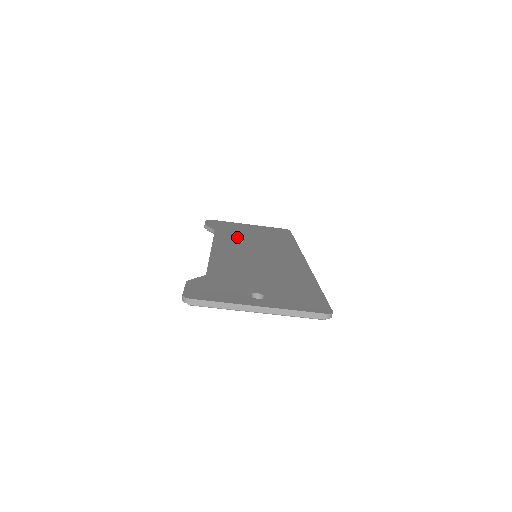
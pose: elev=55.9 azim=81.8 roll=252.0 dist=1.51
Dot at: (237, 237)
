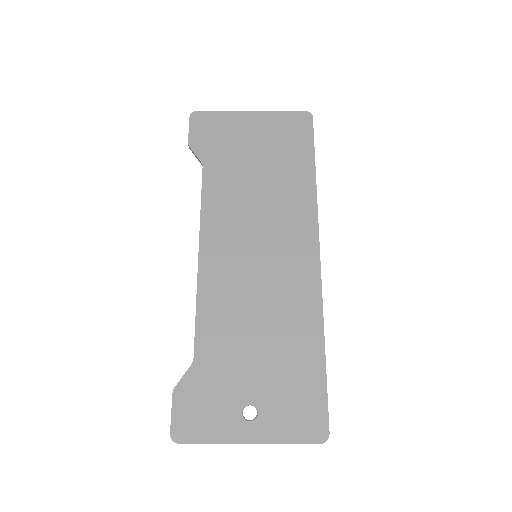
Dot at: (233, 189)
